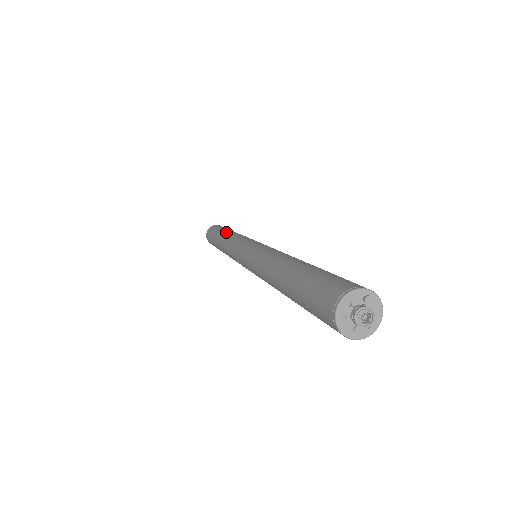
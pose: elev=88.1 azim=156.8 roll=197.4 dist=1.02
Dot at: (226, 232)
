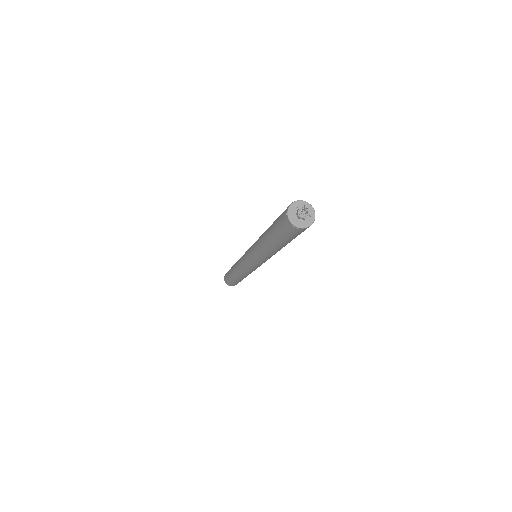
Dot at: occluded
